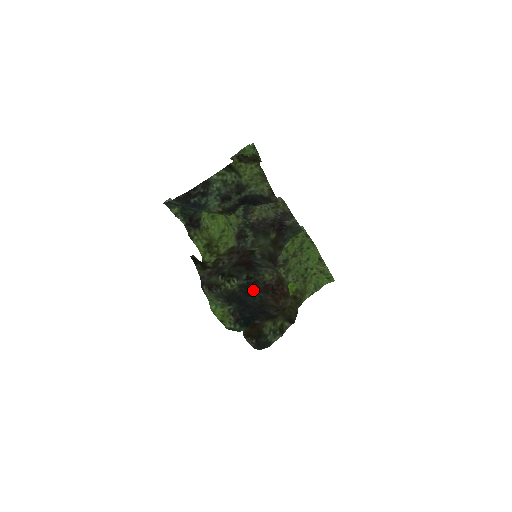
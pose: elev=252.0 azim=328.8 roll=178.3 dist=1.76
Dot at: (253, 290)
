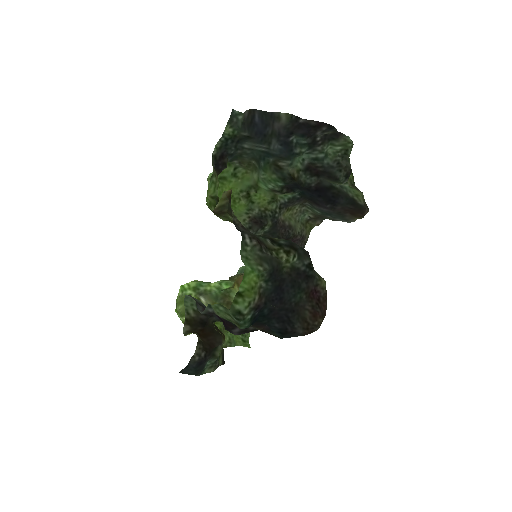
Dot at: (303, 284)
